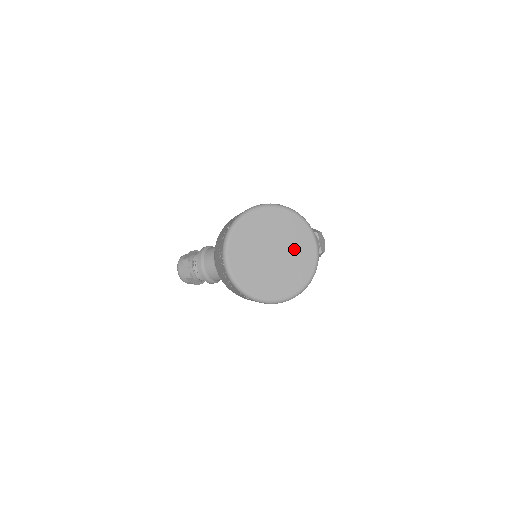
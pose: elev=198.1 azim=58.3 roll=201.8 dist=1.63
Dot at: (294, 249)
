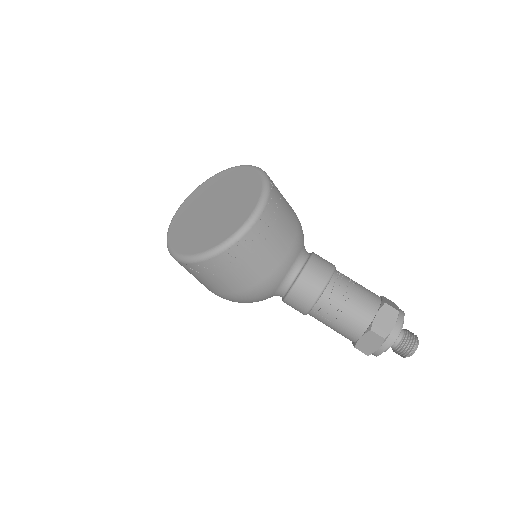
Dot at: (231, 211)
